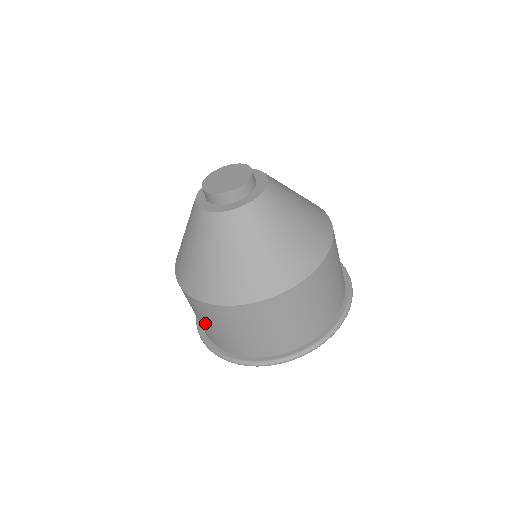
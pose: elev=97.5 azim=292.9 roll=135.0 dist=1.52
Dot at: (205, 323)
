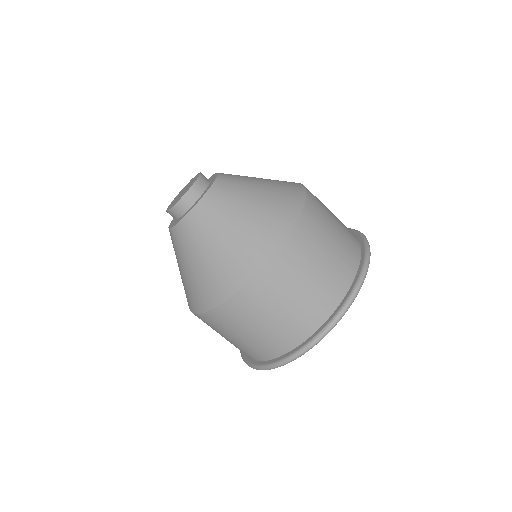
Dot at: (240, 336)
